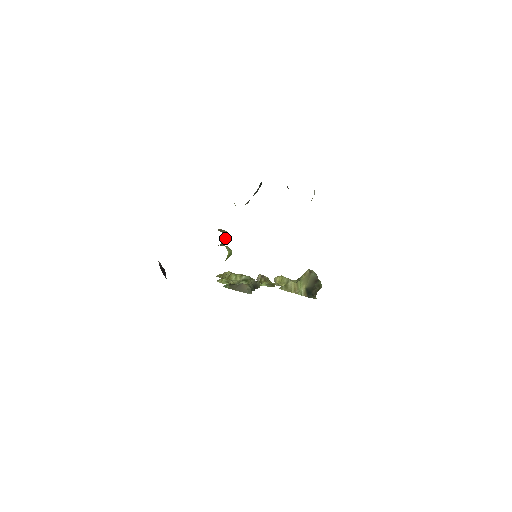
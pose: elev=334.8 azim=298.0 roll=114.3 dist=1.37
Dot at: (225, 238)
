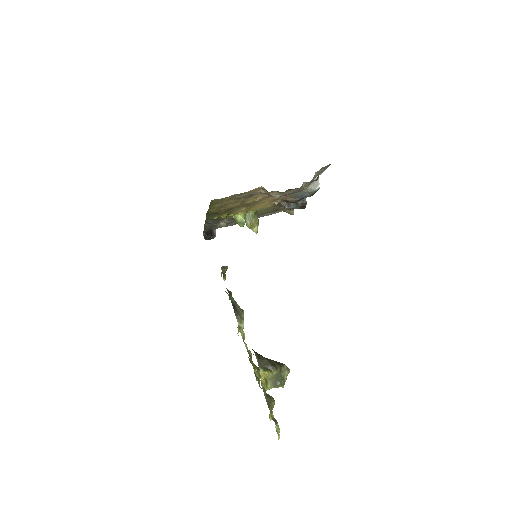
Dot at: (252, 217)
